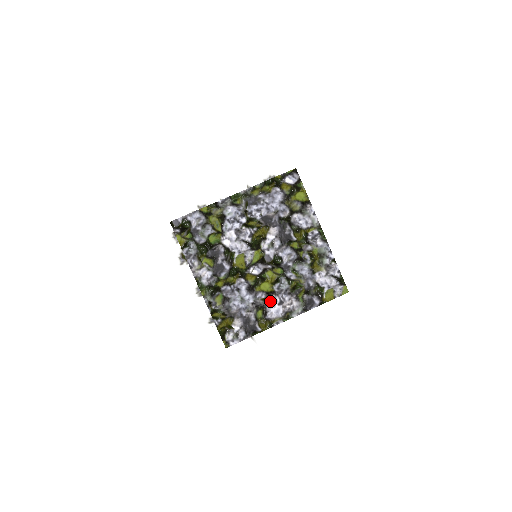
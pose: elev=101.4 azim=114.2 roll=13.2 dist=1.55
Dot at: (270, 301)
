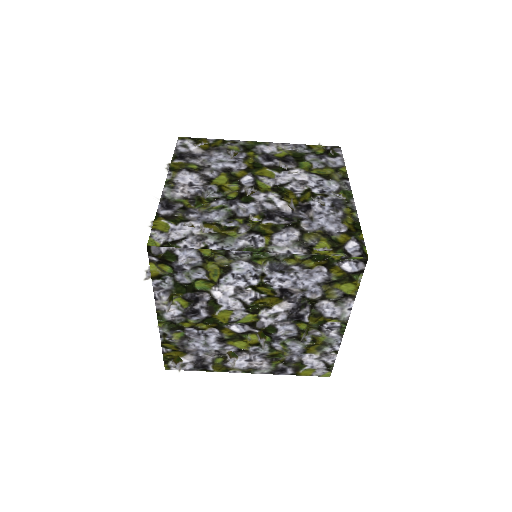
Dot at: (237, 359)
